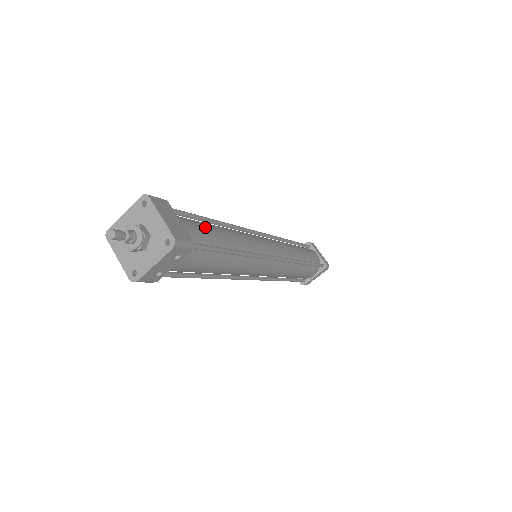
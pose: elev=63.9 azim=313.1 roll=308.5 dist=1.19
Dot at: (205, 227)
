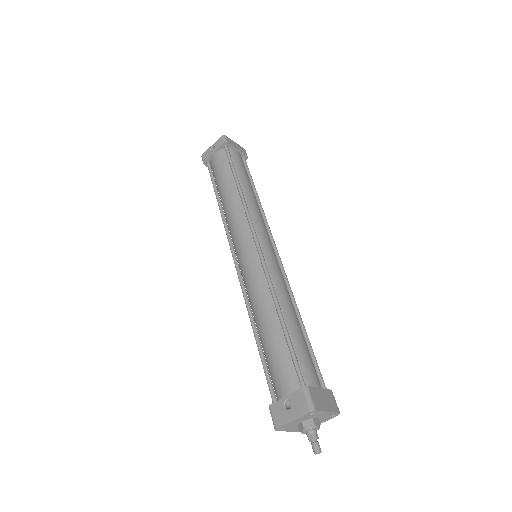
Dot at: (304, 350)
